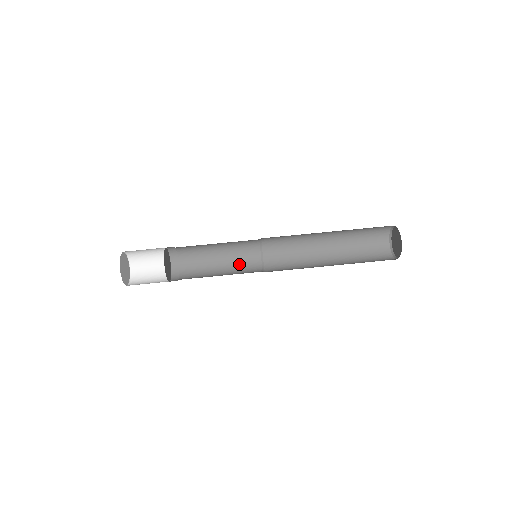
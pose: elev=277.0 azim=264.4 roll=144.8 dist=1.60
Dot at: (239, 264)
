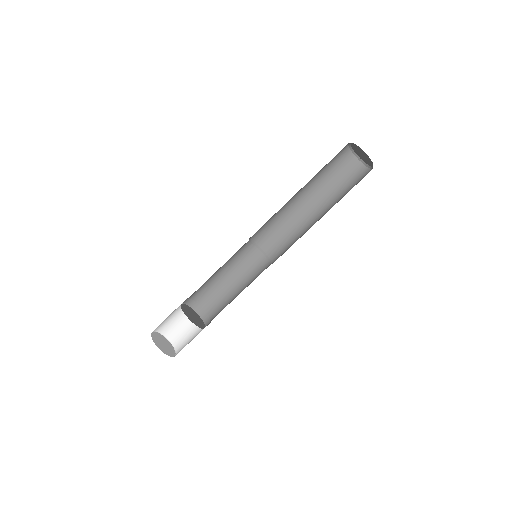
Dot at: (247, 270)
